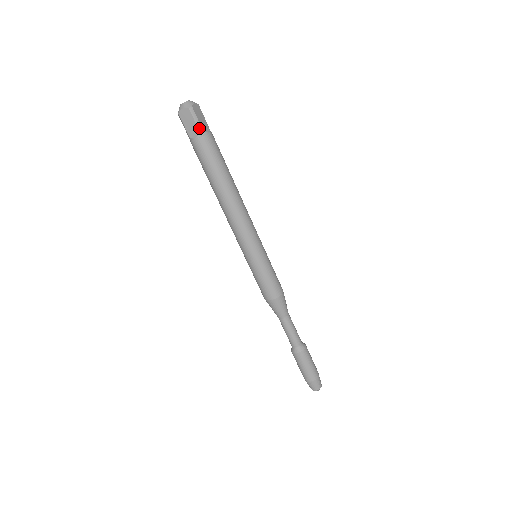
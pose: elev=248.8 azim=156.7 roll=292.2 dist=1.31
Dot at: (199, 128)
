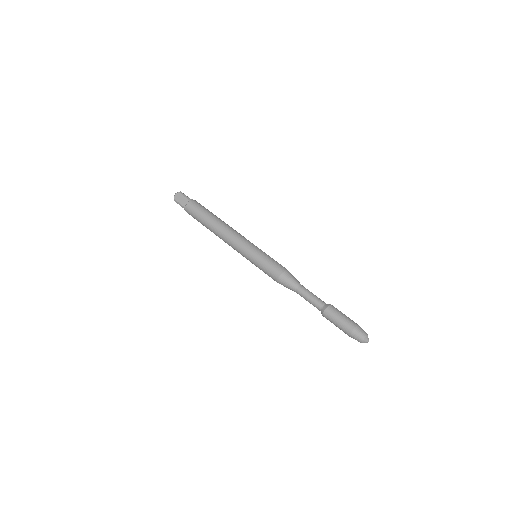
Dot at: (188, 198)
